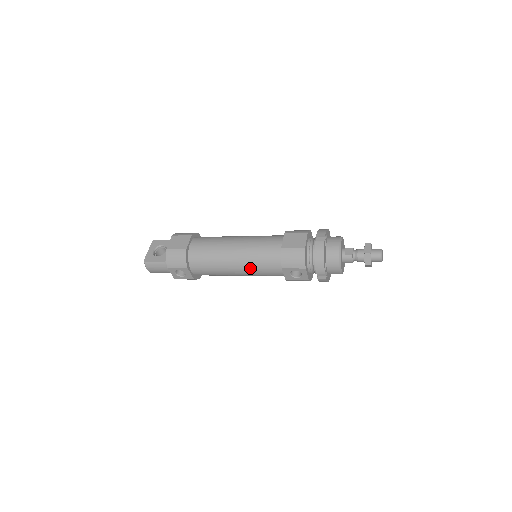
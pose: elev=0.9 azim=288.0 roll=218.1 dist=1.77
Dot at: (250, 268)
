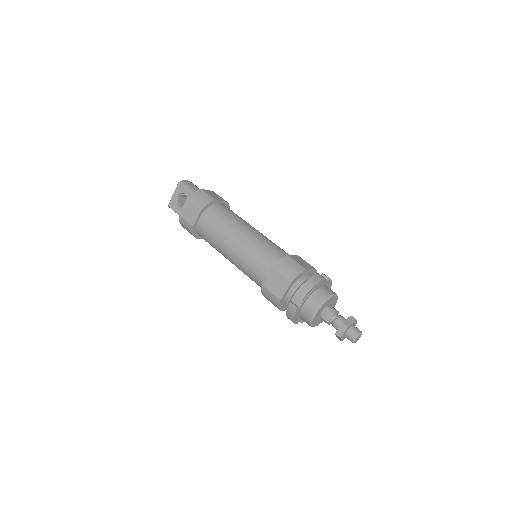
Dot at: occluded
